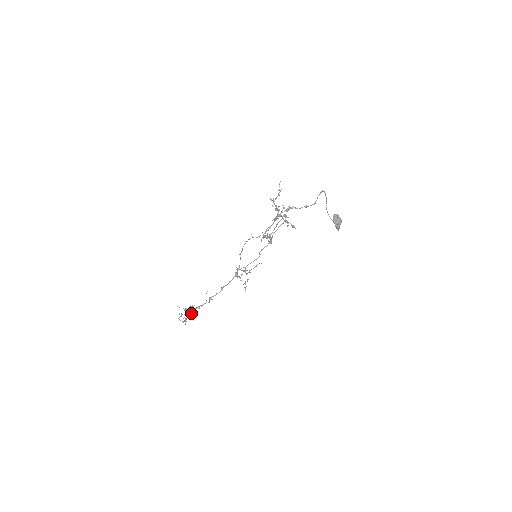
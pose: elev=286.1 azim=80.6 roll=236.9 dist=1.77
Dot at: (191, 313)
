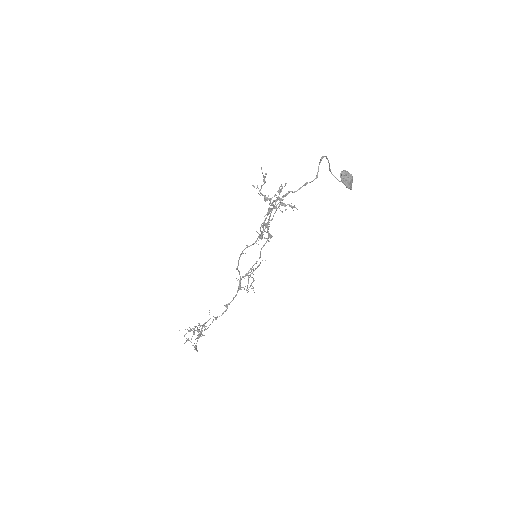
Dot at: (199, 337)
